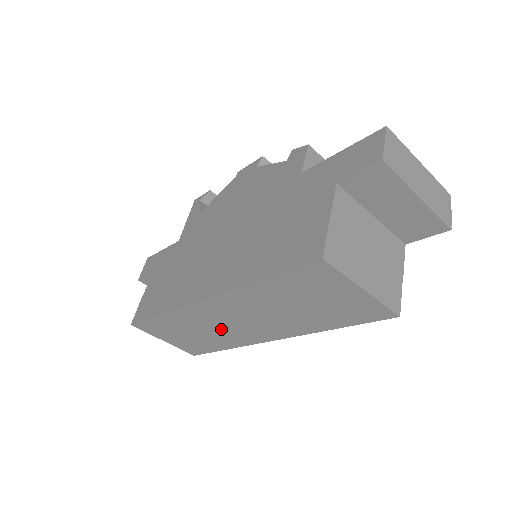
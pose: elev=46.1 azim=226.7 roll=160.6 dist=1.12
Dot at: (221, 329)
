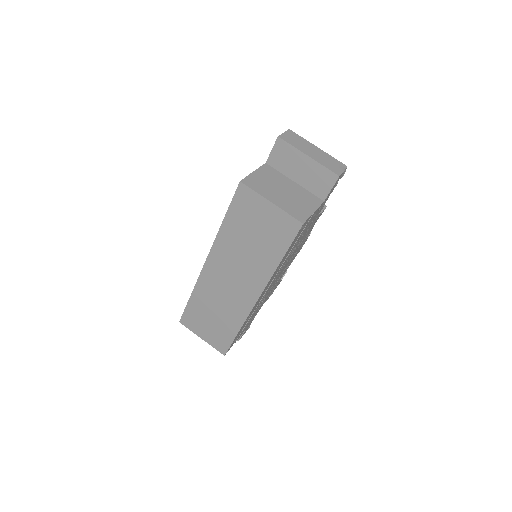
Dot at: (226, 299)
